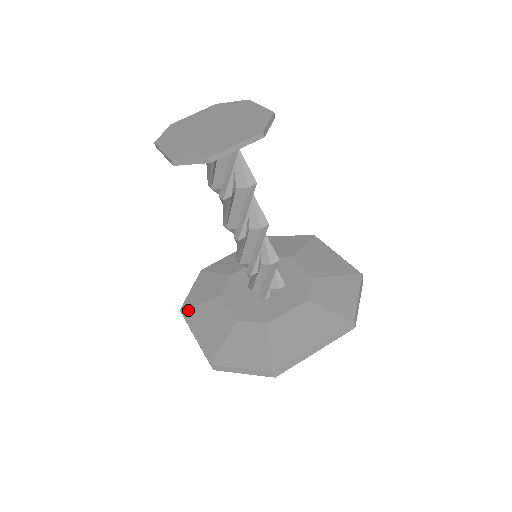
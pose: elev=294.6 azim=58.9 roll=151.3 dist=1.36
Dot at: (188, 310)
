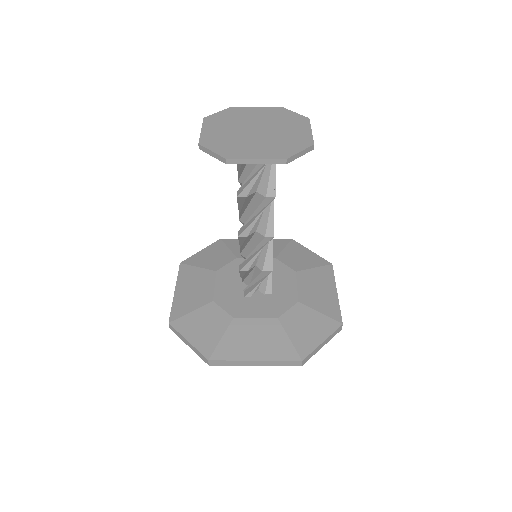
Dot at: (185, 267)
